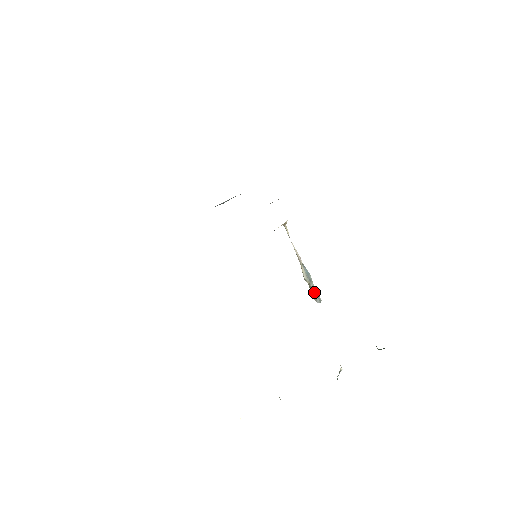
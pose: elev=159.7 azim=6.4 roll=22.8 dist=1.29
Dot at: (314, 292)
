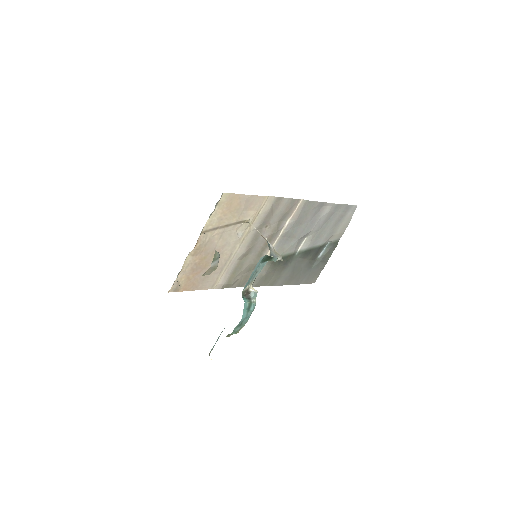
Dot at: (270, 254)
